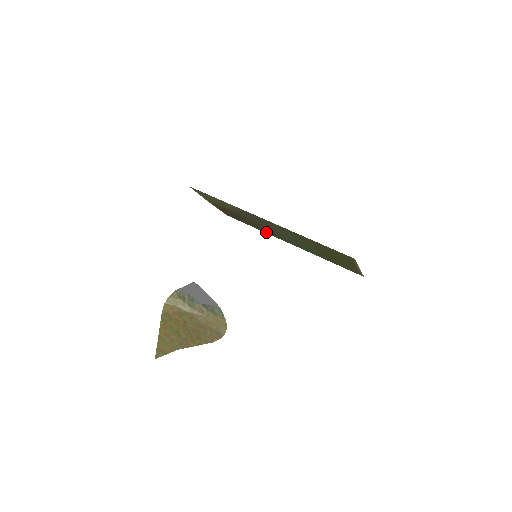
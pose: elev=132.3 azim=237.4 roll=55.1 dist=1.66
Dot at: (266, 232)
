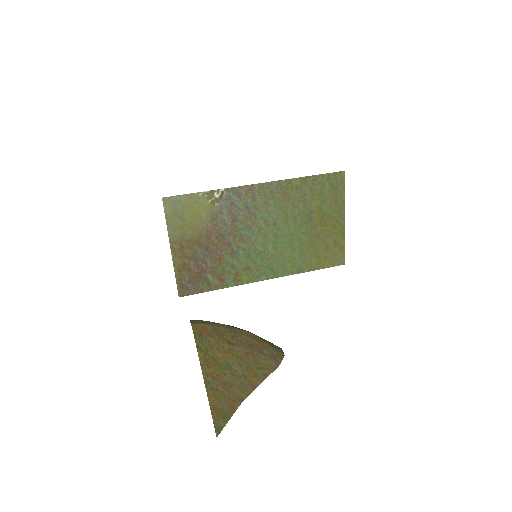
Dot at: (235, 280)
